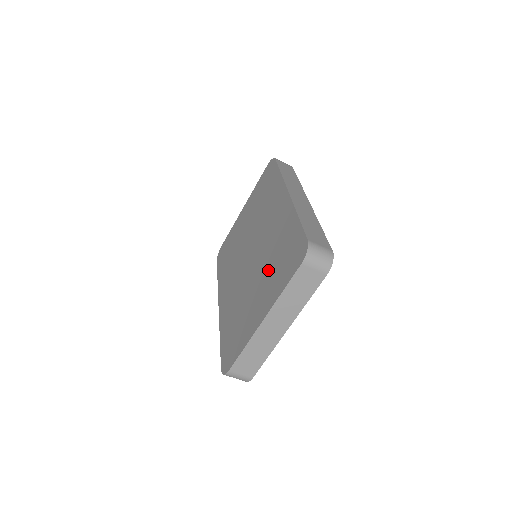
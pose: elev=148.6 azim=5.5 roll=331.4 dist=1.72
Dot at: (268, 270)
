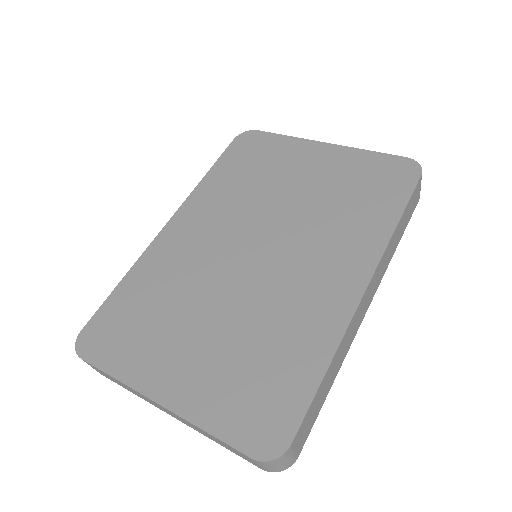
Dot at: (232, 345)
